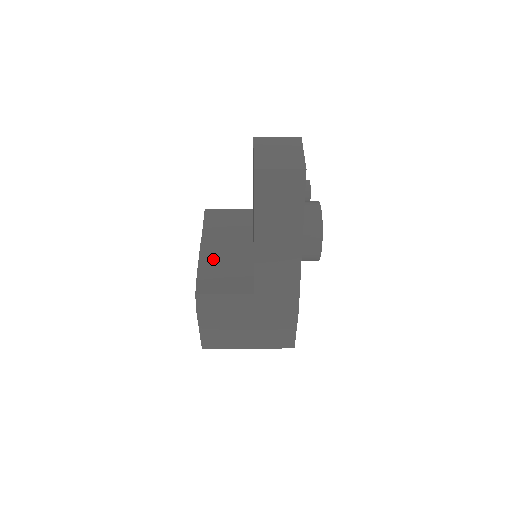
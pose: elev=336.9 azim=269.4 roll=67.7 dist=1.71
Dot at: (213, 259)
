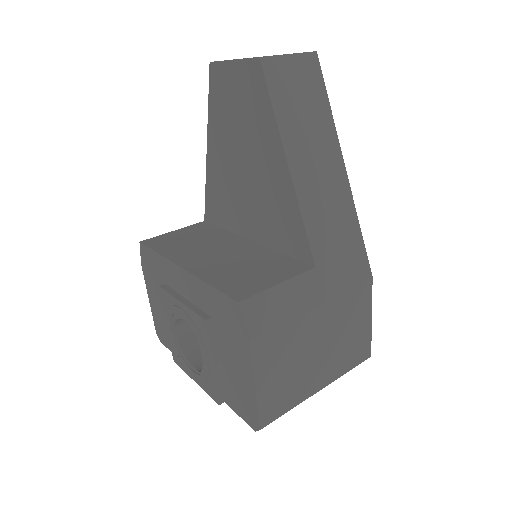
Dot at: (214, 267)
